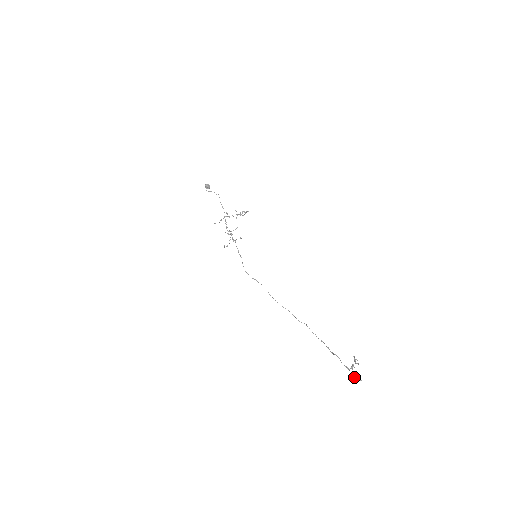
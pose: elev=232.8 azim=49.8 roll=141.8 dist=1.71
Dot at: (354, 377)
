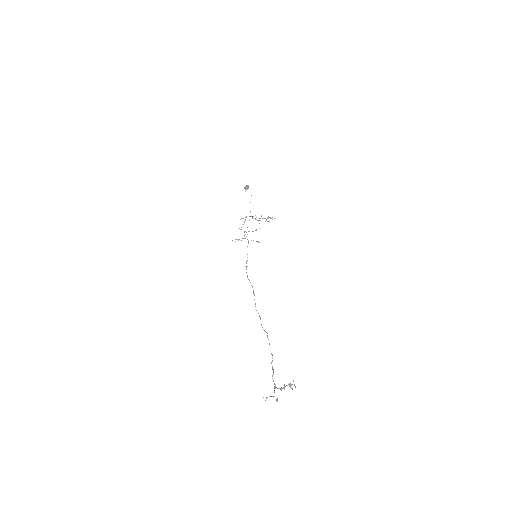
Dot at: occluded
